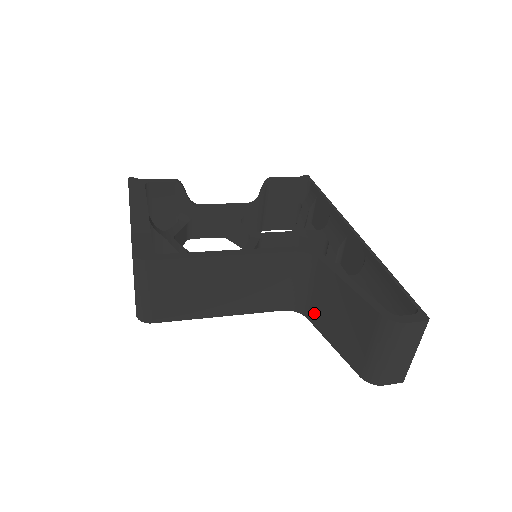
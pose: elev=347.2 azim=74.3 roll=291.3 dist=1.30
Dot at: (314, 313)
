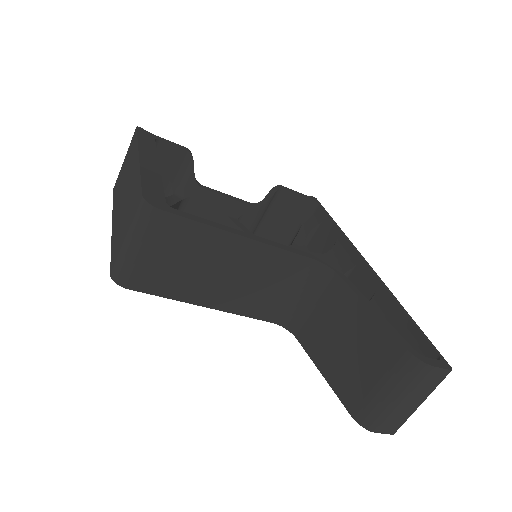
Dot at: (309, 334)
